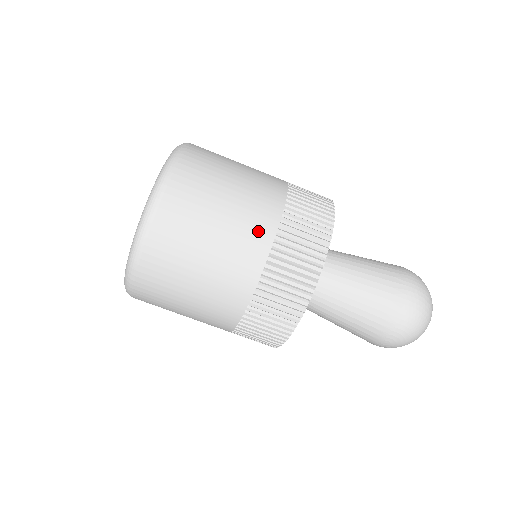
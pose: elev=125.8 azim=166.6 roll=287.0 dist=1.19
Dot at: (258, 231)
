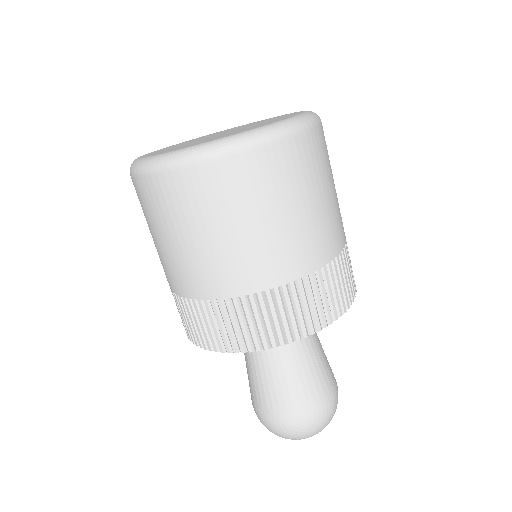
Dot at: occluded
